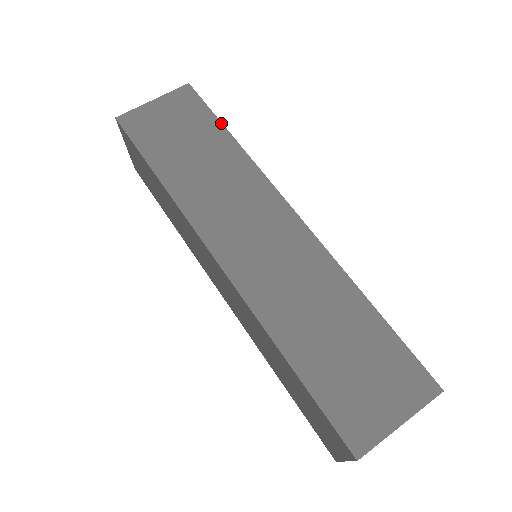
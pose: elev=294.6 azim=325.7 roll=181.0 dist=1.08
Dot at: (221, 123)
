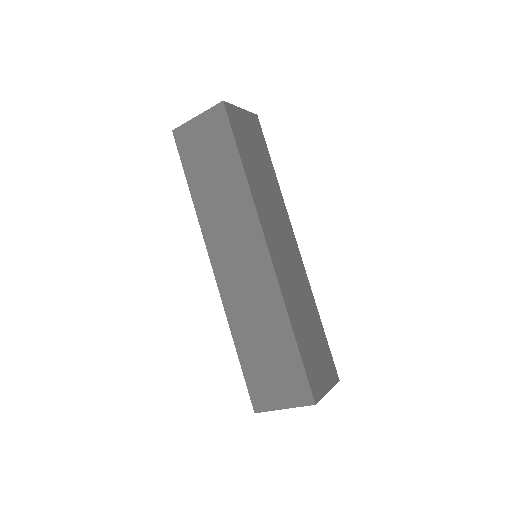
Dot at: occluded
